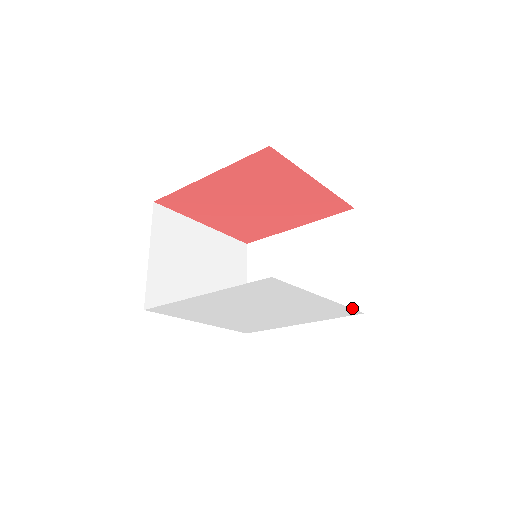
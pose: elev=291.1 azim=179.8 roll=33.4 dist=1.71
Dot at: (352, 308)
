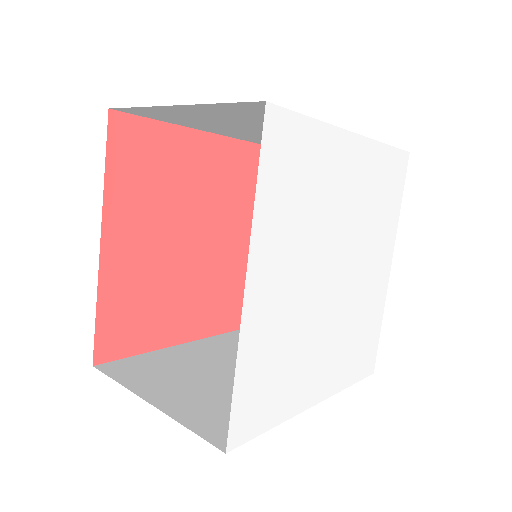
Dot at: occluded
